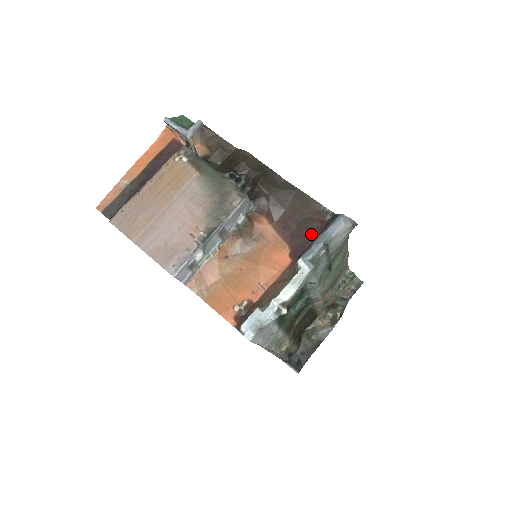
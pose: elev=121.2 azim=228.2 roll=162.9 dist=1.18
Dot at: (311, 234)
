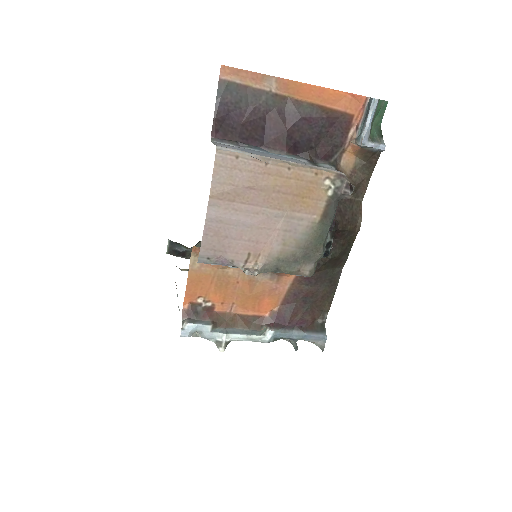
Dot at: (299, 321)
